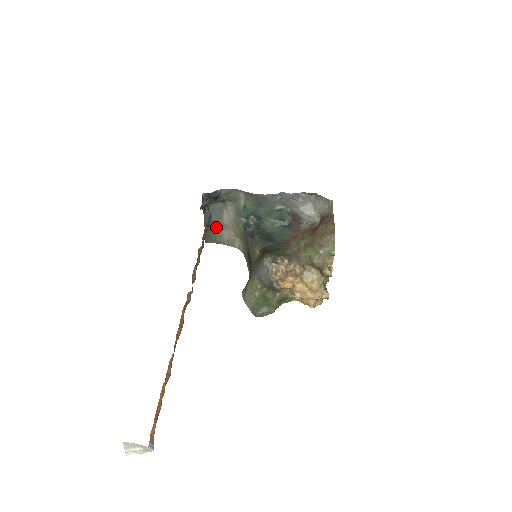
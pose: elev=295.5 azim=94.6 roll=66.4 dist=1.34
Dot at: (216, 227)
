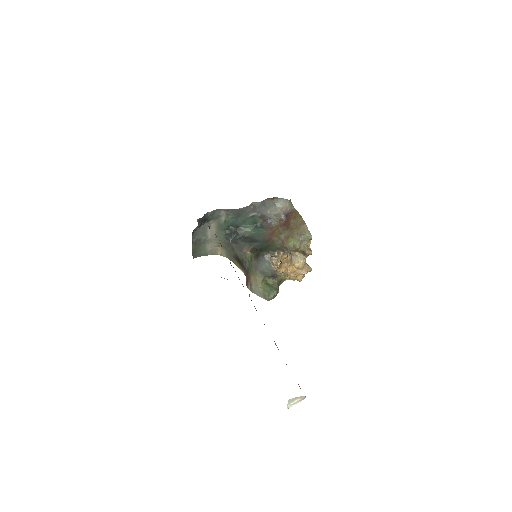
Dot at: (201, 243)
